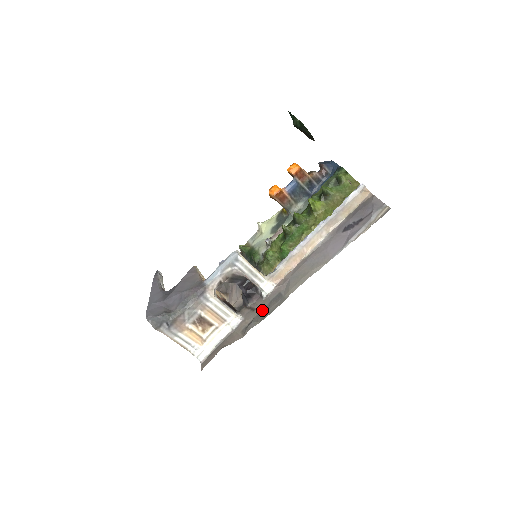
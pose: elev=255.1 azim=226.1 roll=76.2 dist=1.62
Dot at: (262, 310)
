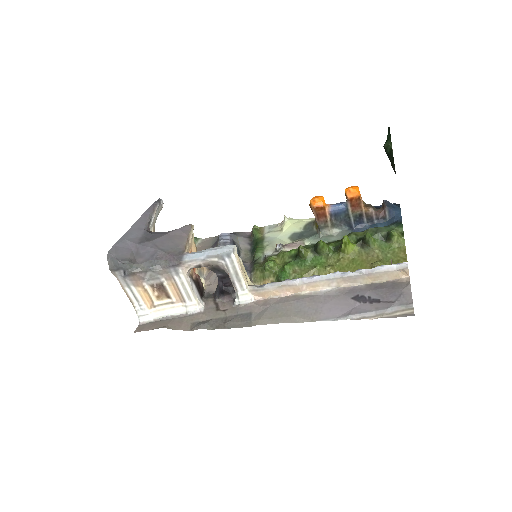
Dot at: (224, 317)
